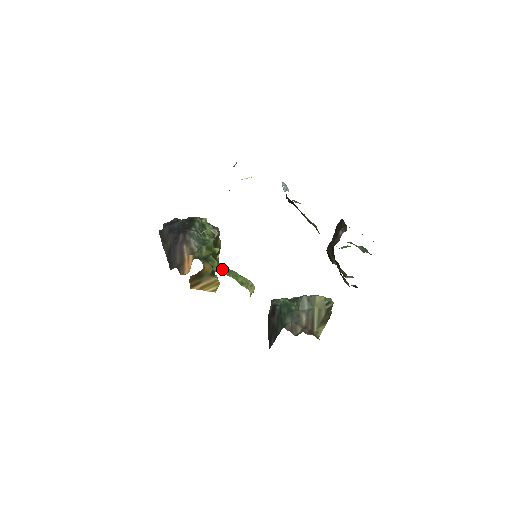
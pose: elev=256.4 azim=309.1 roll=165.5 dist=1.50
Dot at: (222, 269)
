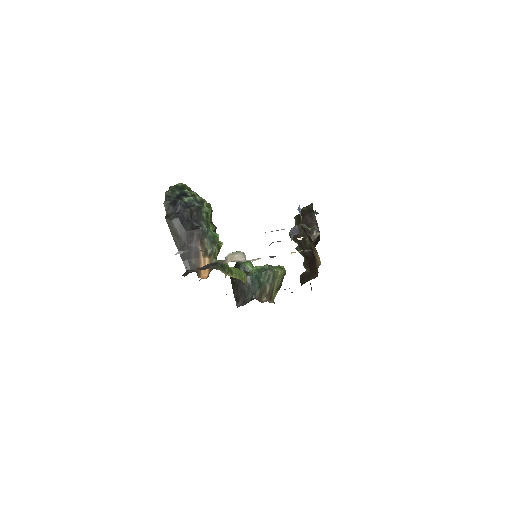
Dot at: (231, 270)
